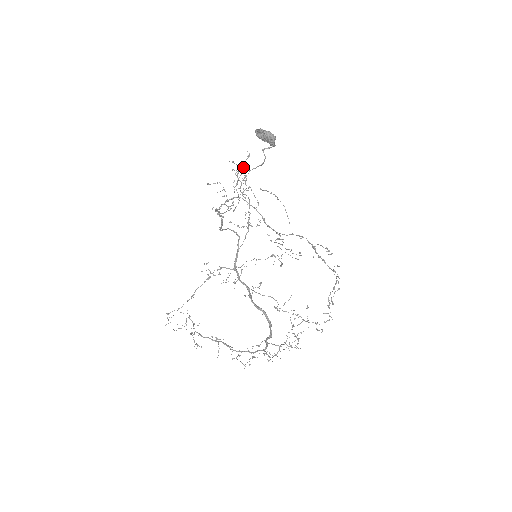
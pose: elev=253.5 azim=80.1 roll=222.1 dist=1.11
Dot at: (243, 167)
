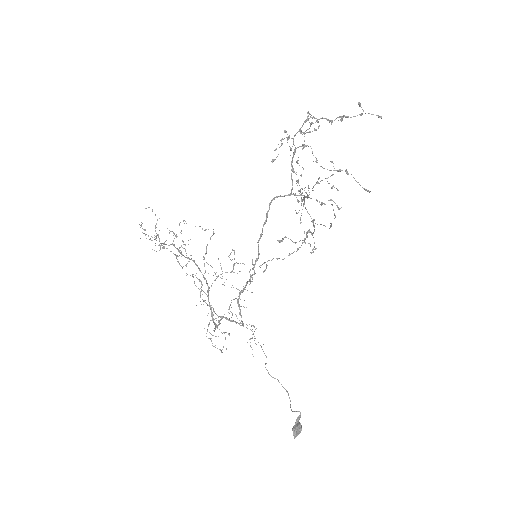
Dot at: (339, 209)
